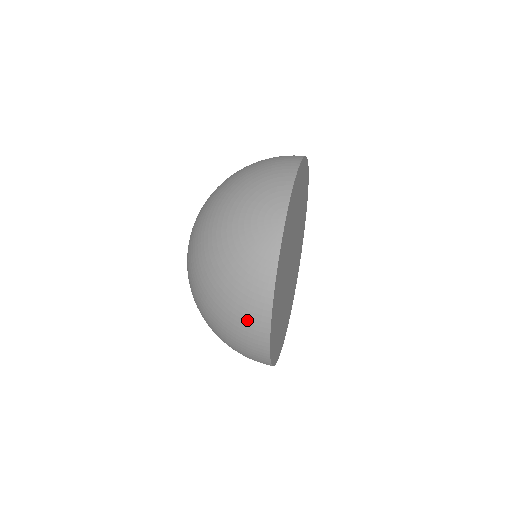
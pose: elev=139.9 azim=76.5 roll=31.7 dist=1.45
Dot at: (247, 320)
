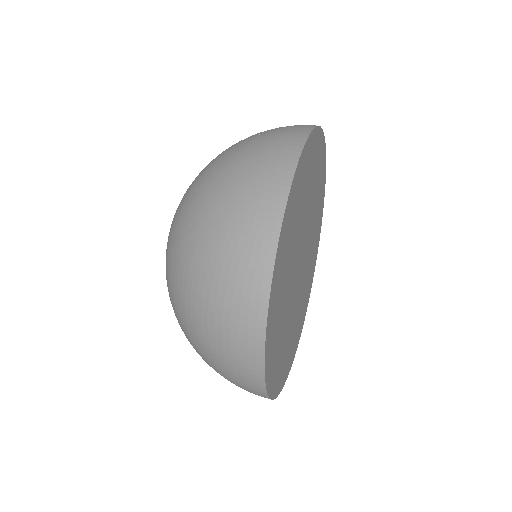
Dot at: (247, 223)
